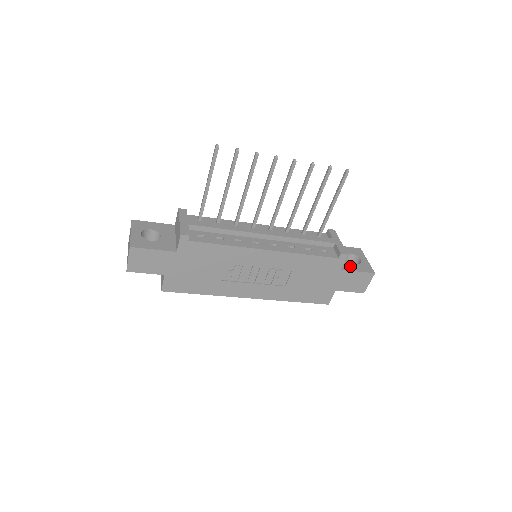
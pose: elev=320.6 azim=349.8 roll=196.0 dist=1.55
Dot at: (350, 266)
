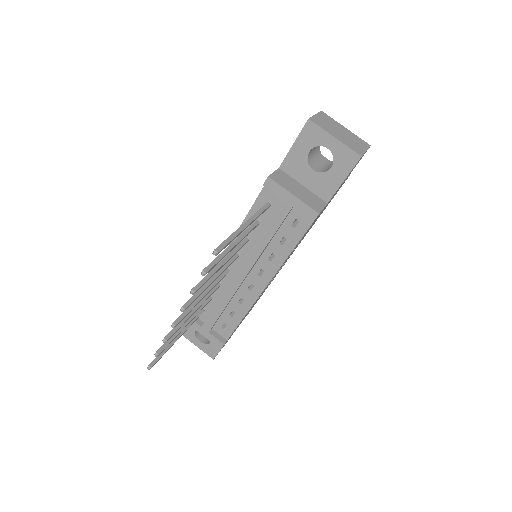
Dot at: (329, 182)
